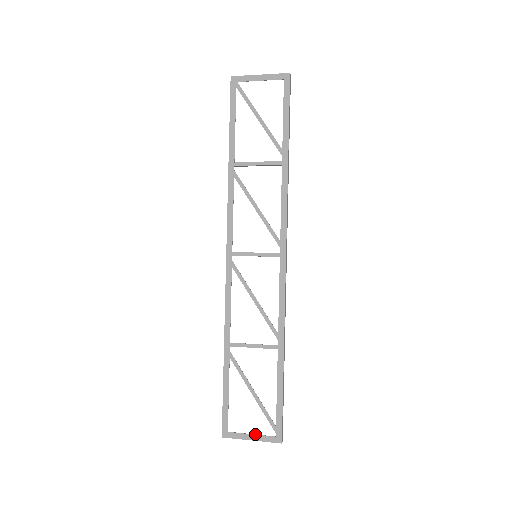
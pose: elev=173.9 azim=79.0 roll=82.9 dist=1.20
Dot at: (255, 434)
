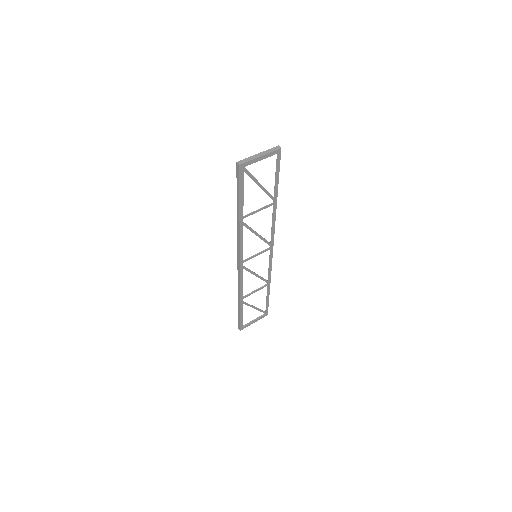
Dot at: (256, 320)
